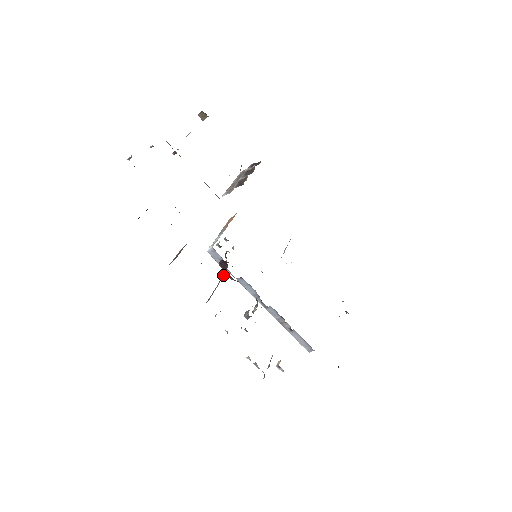
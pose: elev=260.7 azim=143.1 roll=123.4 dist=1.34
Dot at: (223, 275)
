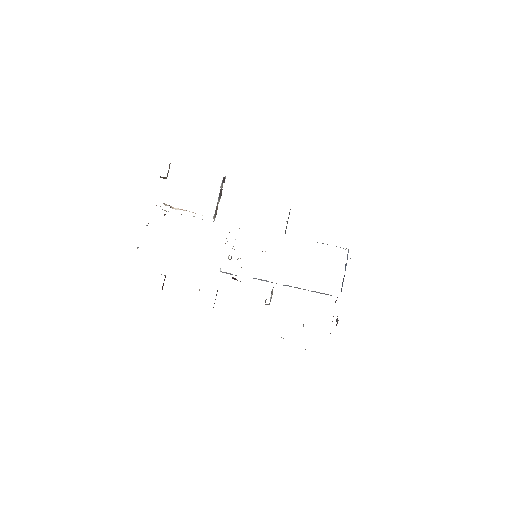
Dot at: occluded
